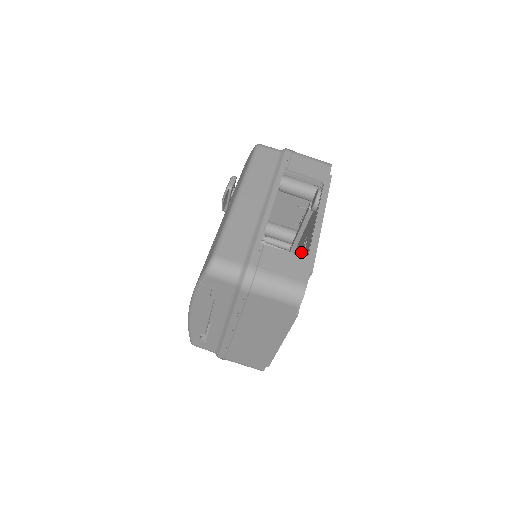
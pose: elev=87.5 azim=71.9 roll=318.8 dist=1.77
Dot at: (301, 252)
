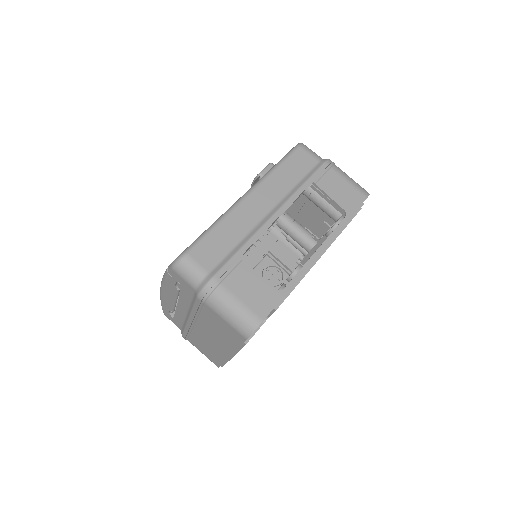
Dot at: occluded
